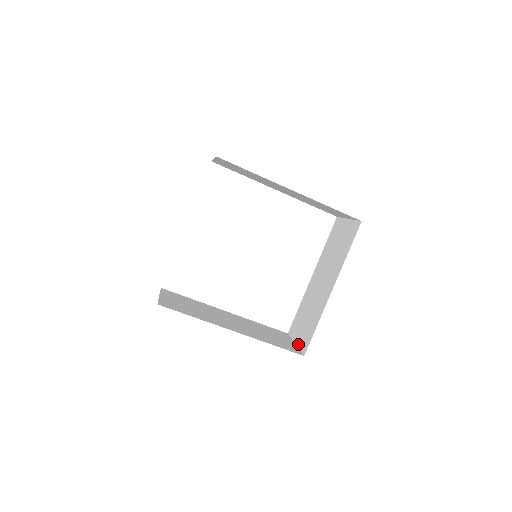
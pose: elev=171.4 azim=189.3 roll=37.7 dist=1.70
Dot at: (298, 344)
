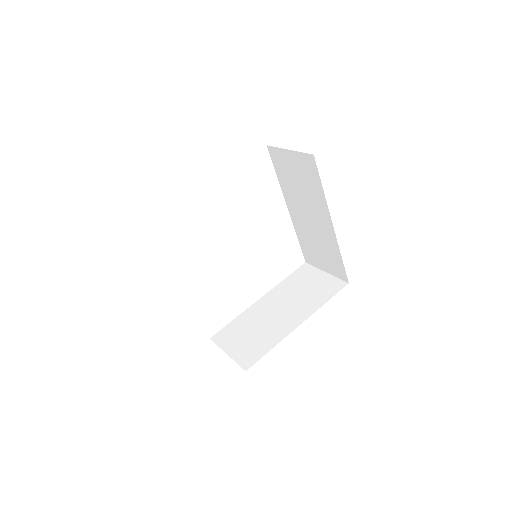
Dot at: (233, 356)
